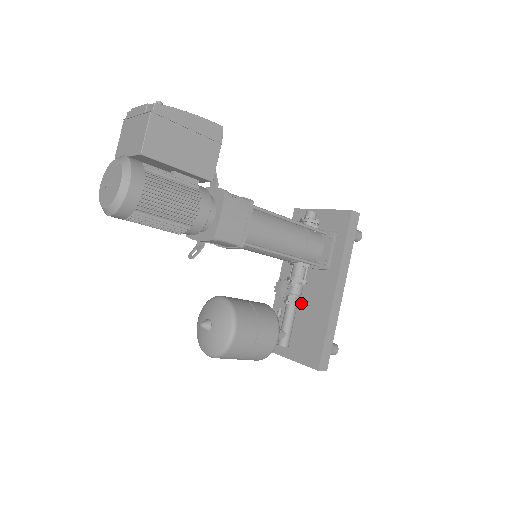
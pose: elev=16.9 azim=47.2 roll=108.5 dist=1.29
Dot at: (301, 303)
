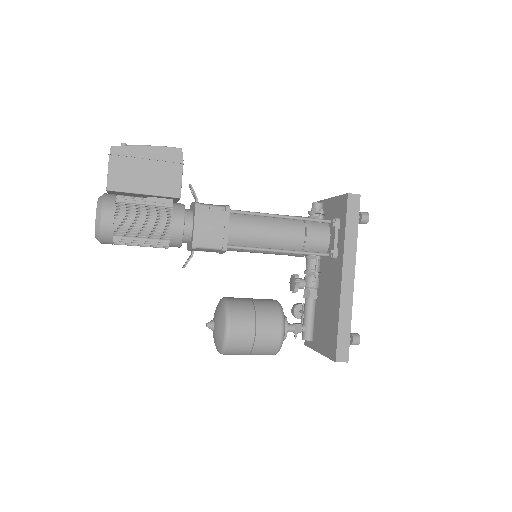
Dot at: (322, 295)
